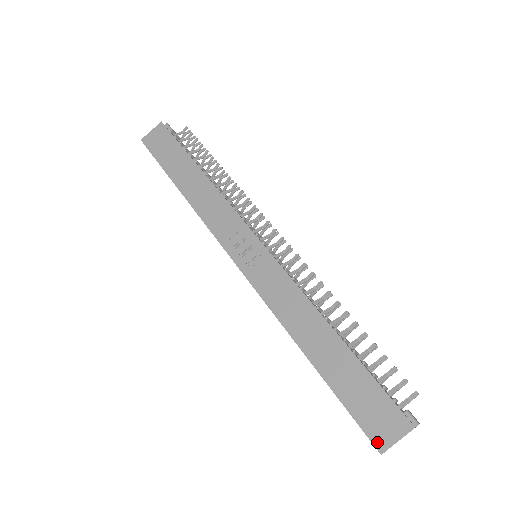
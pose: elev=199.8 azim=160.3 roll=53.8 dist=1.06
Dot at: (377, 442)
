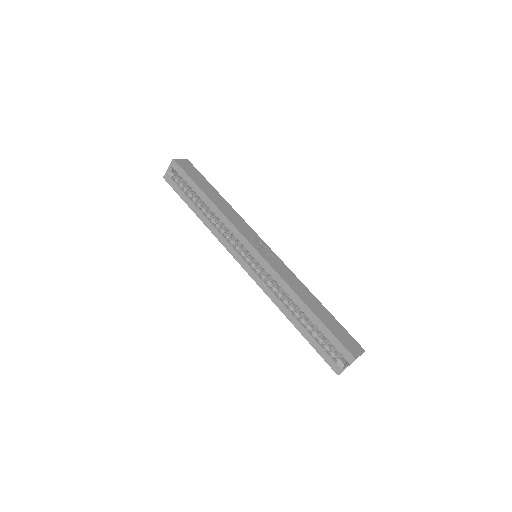
Dot at: (353, 353)
